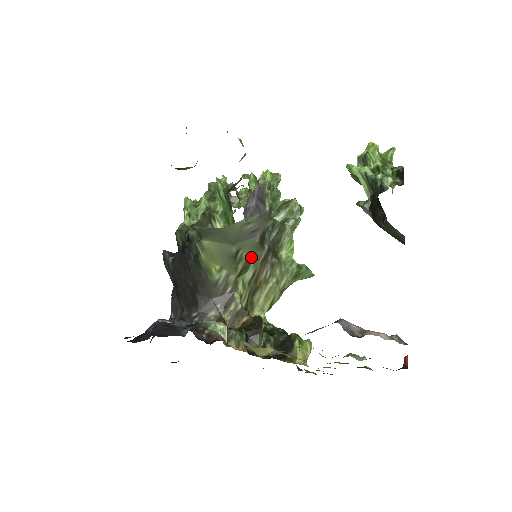
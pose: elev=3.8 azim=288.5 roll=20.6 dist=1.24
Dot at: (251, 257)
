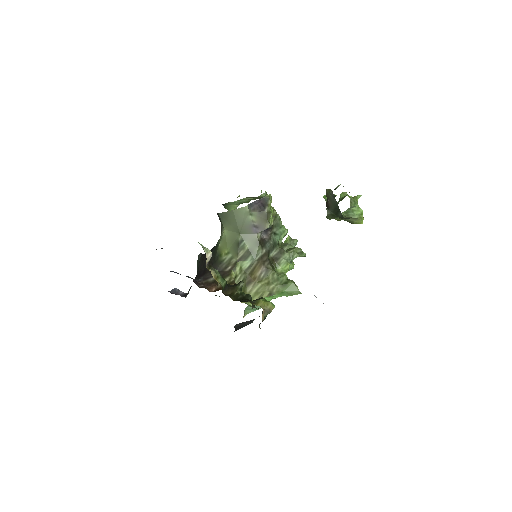
Dot at: (251, 250)
